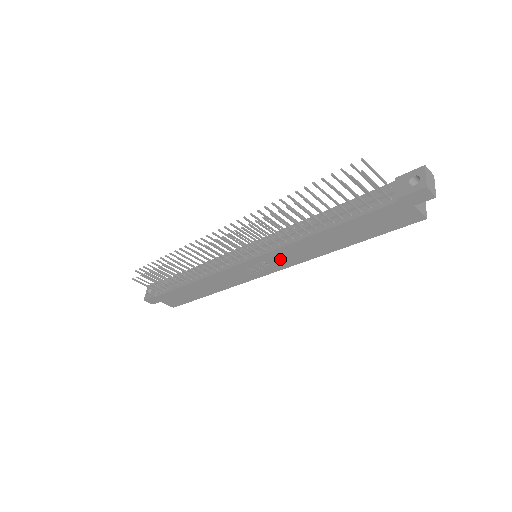
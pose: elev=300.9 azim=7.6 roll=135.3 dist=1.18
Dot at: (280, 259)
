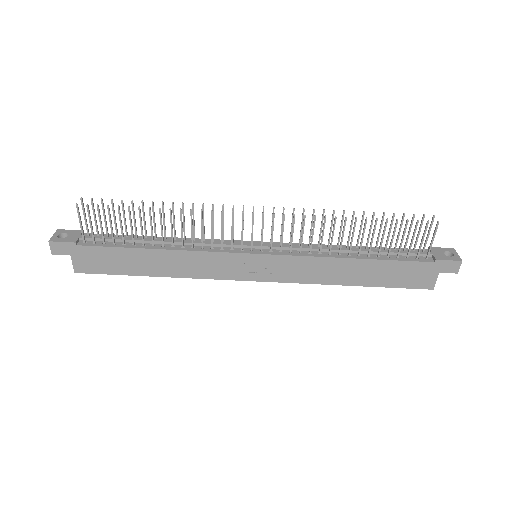
Dot at: (287, 269)
